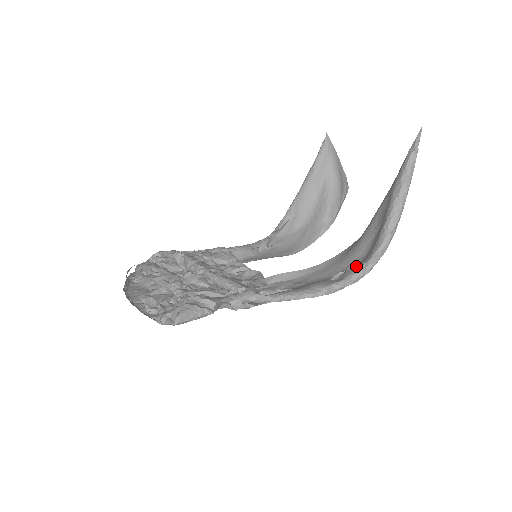
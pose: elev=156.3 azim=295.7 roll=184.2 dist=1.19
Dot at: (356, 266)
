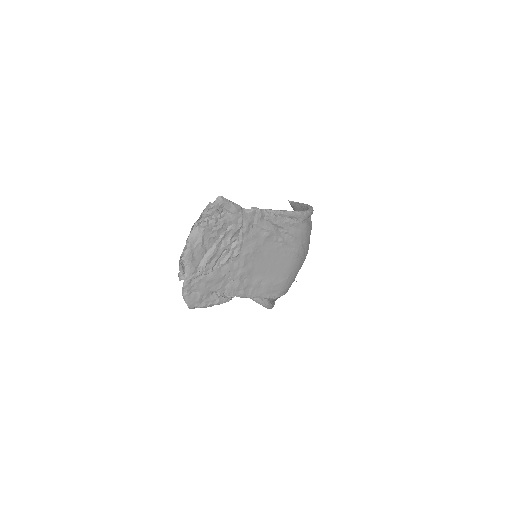
Dot at: occluded
